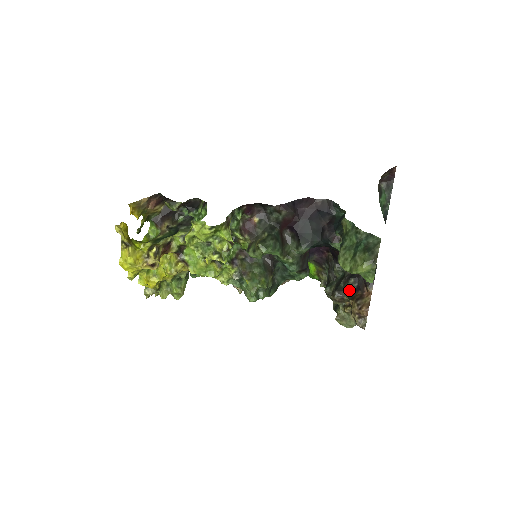
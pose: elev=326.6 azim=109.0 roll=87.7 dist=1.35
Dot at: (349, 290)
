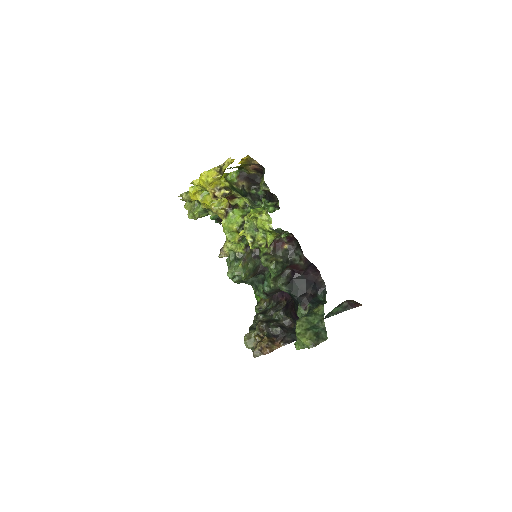
Dot at: (271, 331)
